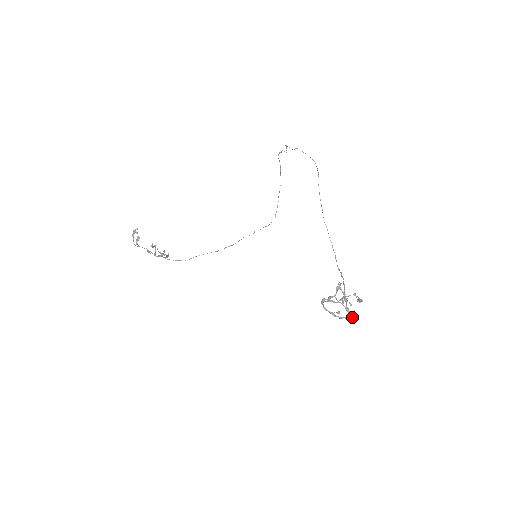
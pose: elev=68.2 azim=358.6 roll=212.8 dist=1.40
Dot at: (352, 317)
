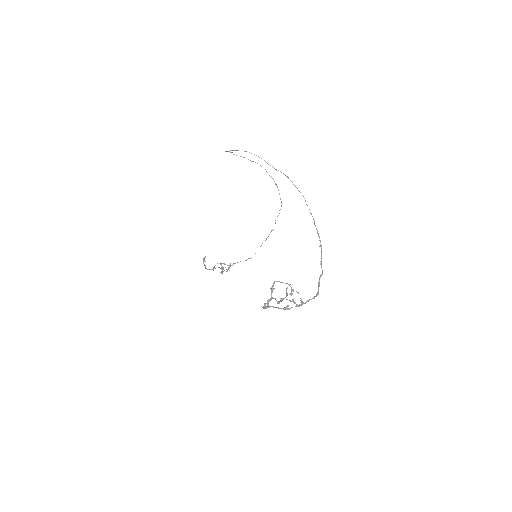
Dot at: (301, 305)
